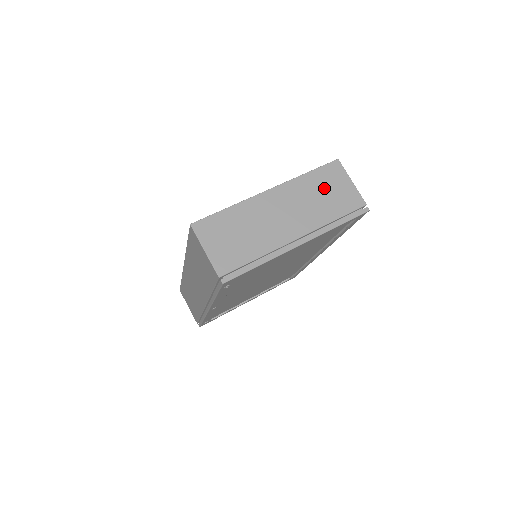
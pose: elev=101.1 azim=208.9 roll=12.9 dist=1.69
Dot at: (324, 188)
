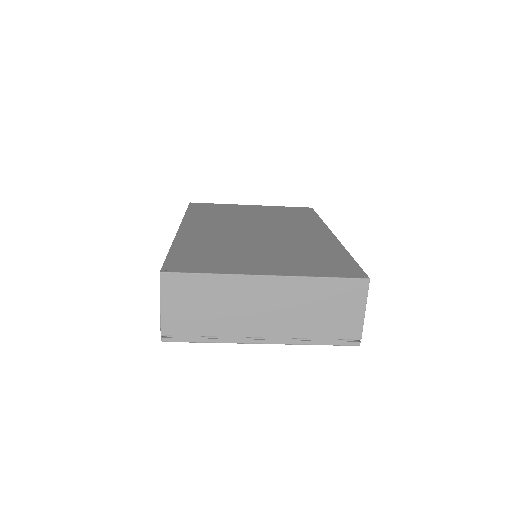
Dot at: (329, 302)
